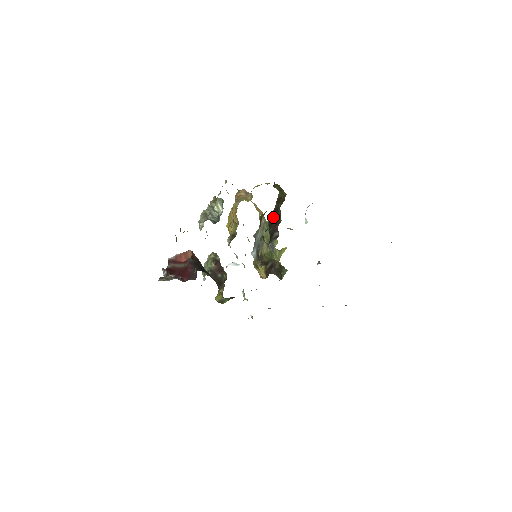
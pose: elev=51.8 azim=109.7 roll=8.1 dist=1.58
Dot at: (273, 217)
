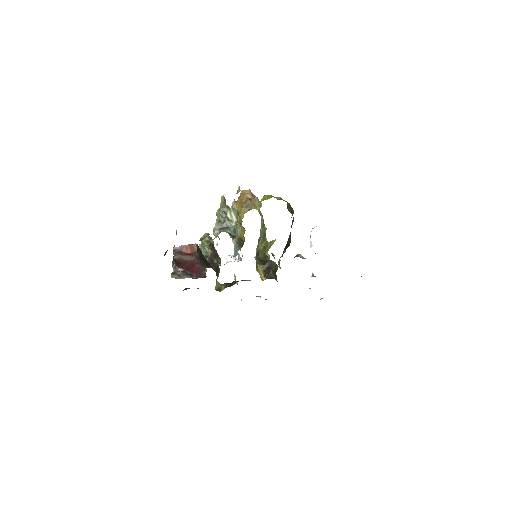
Dot at: (287, 243)
